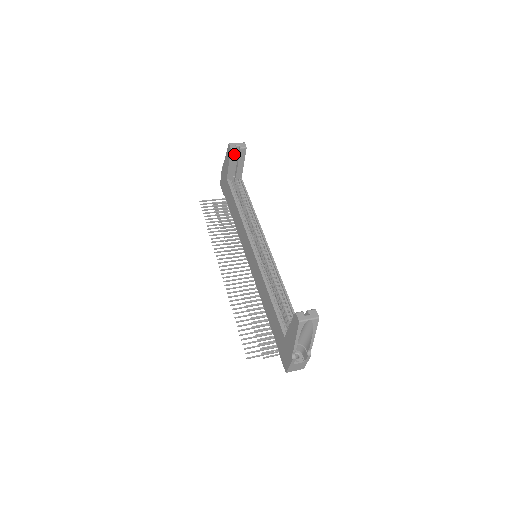
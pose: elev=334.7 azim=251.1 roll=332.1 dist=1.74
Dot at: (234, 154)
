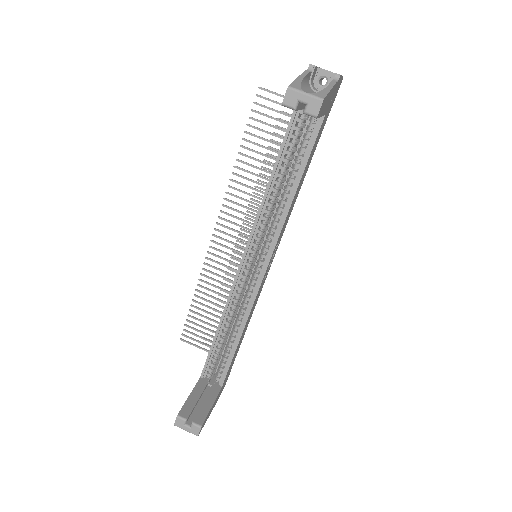
Dot at: occluded
